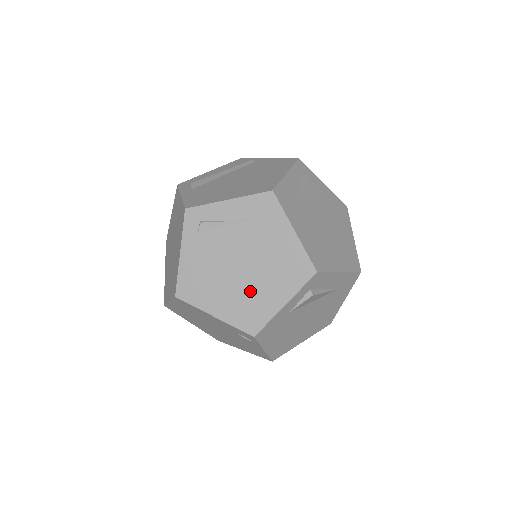
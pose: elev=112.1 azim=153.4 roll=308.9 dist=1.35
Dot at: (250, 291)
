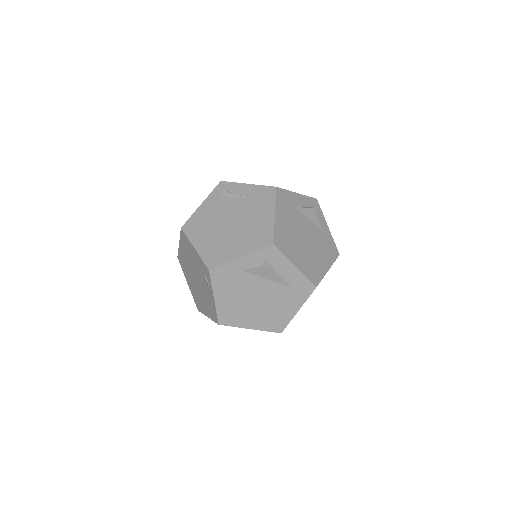
Dot at: (225, 240)
